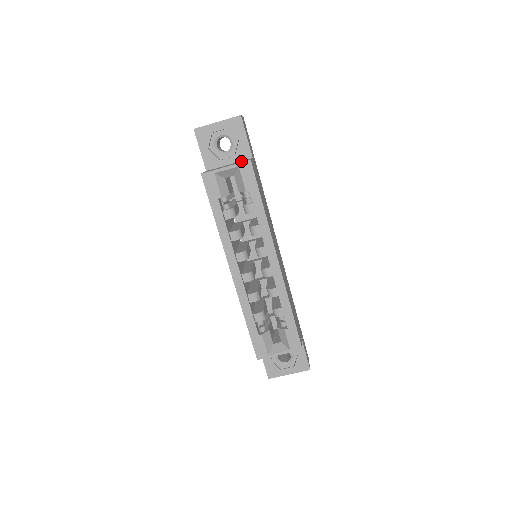
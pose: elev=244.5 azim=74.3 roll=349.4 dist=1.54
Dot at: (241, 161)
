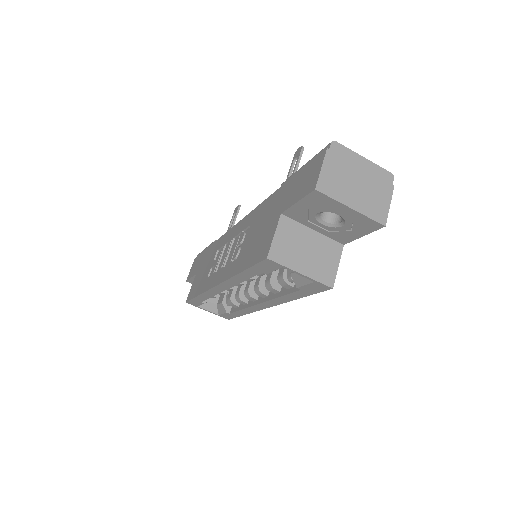
Dot at: (327, 249)
